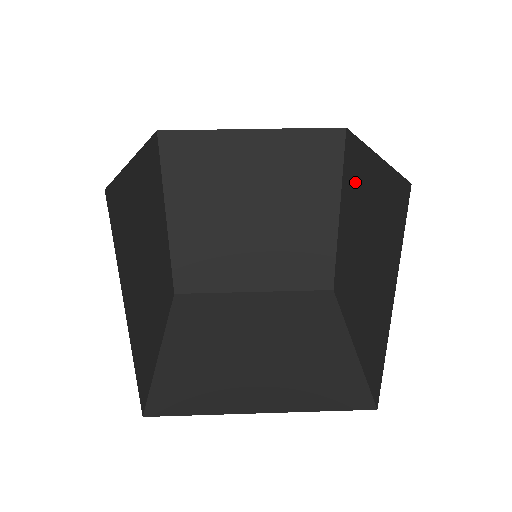
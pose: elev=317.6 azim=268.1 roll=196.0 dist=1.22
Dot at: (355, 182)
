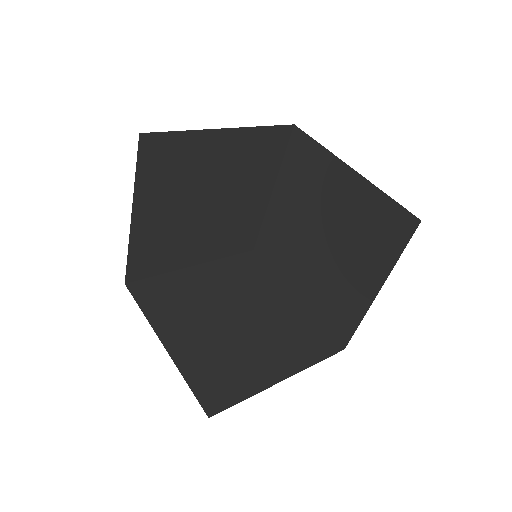
Dot at: (281, 237)
